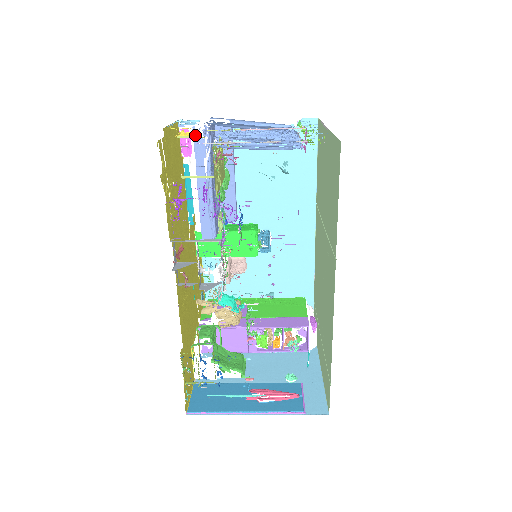
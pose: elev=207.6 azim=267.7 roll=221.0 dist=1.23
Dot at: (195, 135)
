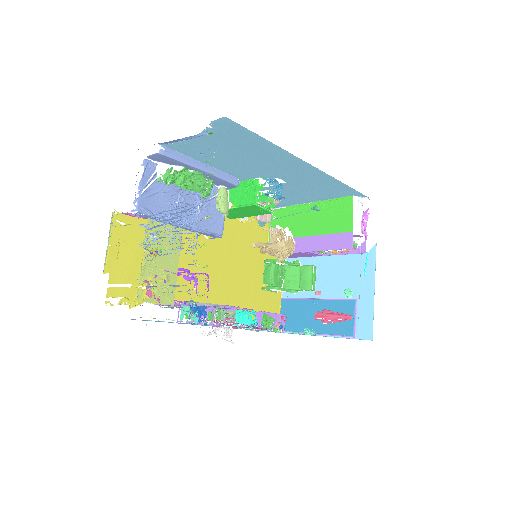
Dot at: occluded
